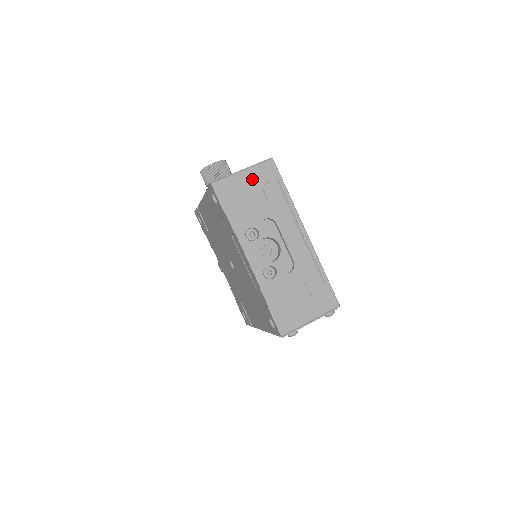
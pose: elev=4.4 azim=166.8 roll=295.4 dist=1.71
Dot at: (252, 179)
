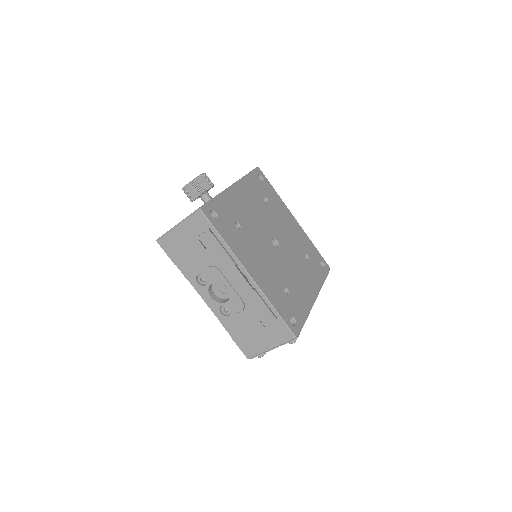
Dot at: (187, 232)
